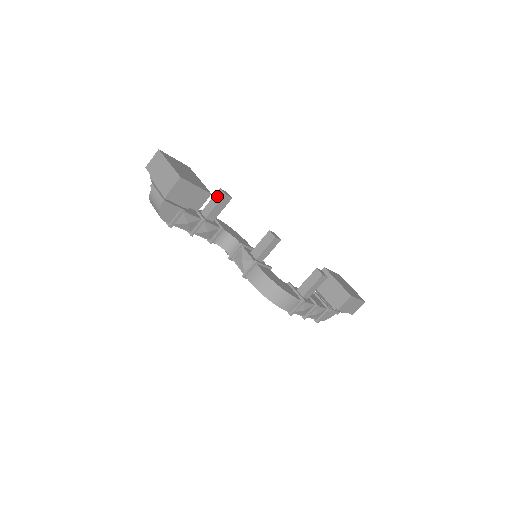
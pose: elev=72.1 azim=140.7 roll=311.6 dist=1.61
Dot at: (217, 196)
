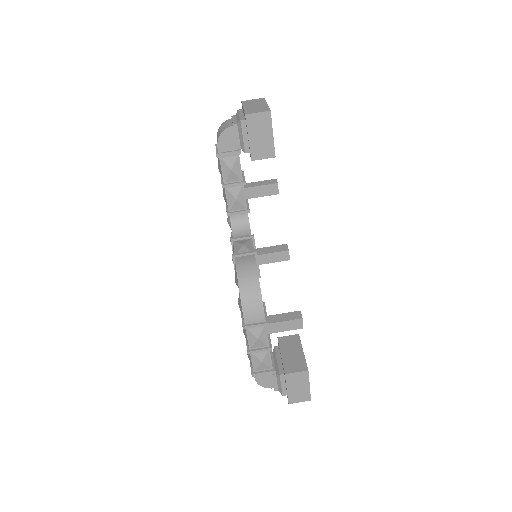
Dot at: (269, 181)
